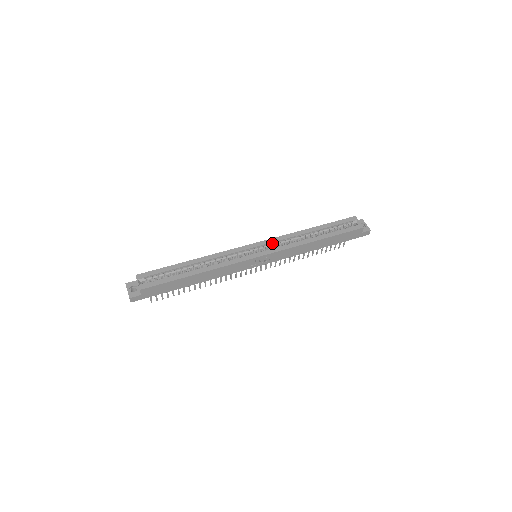
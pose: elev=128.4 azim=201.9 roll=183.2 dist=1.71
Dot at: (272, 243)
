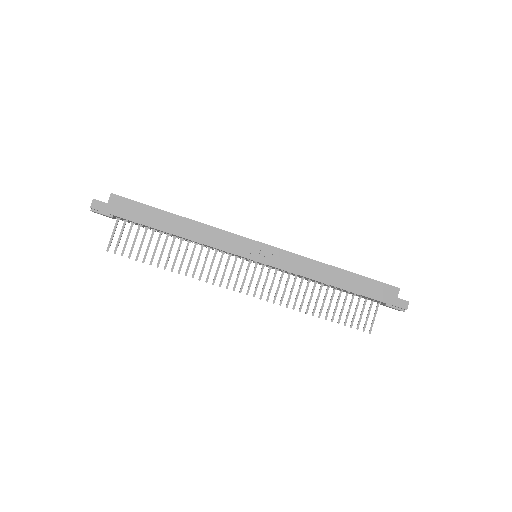
Dot at: occluded
